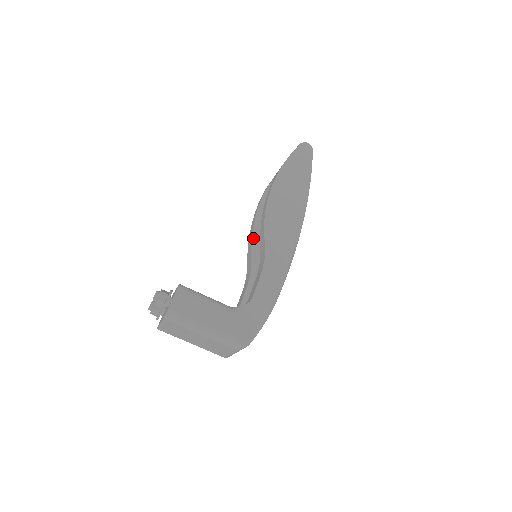
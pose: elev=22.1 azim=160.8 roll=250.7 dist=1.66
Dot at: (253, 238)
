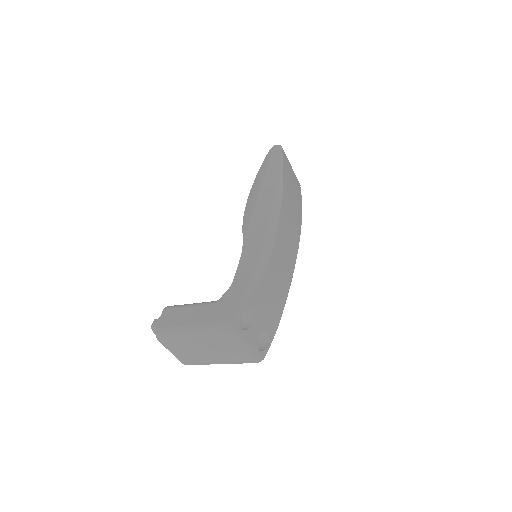
Dot at: occluded
